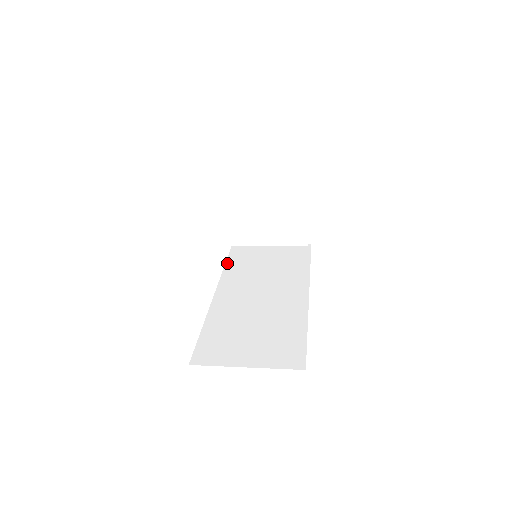
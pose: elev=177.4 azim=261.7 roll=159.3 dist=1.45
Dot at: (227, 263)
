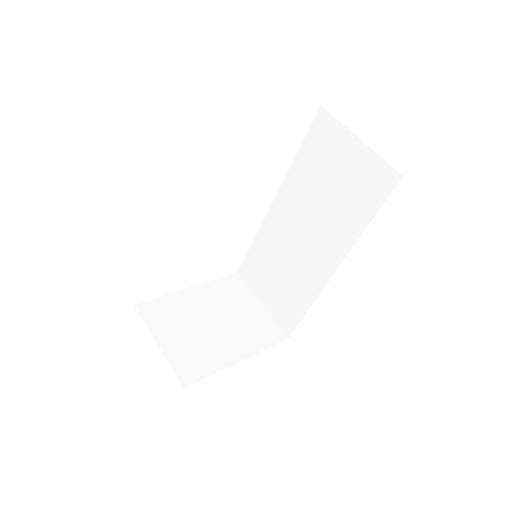
Dot at: (298, 153)
